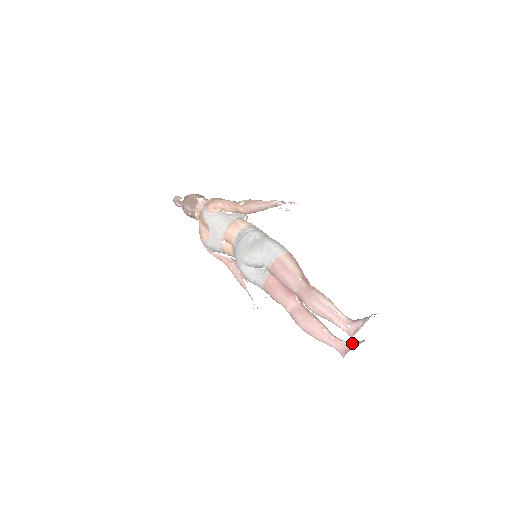
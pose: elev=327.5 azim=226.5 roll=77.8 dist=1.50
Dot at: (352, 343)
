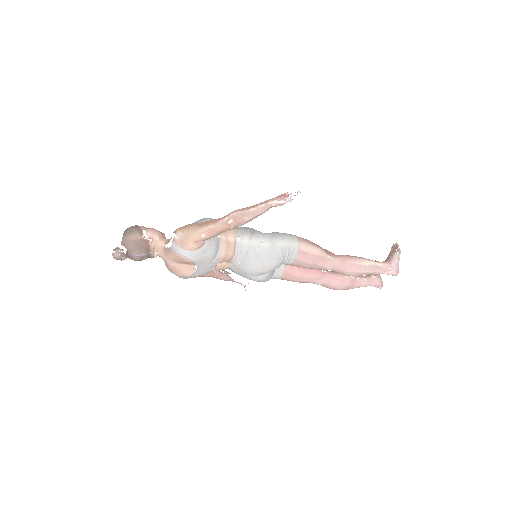
Dot at: occluded
